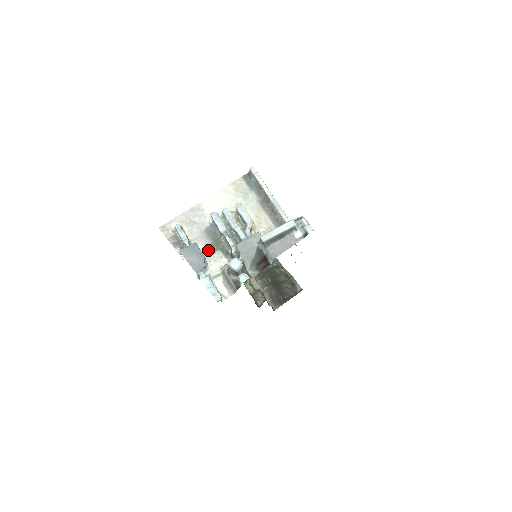
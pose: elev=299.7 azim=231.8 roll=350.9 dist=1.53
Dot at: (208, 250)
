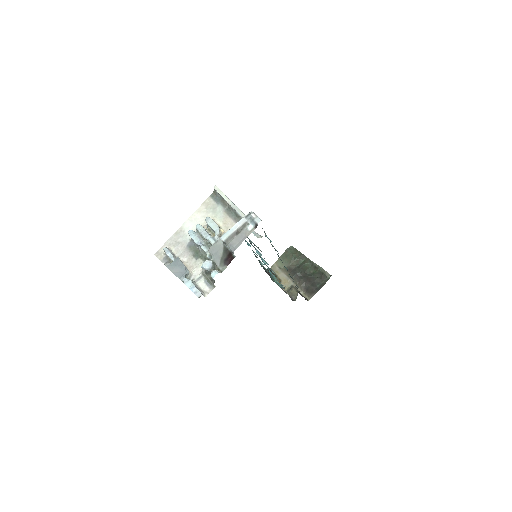
Dot at: (191, 260)
